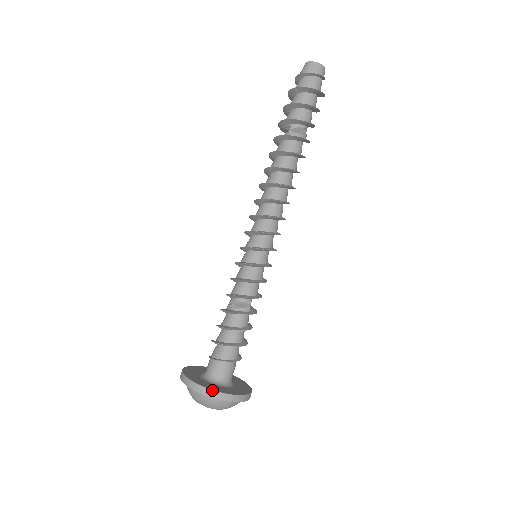
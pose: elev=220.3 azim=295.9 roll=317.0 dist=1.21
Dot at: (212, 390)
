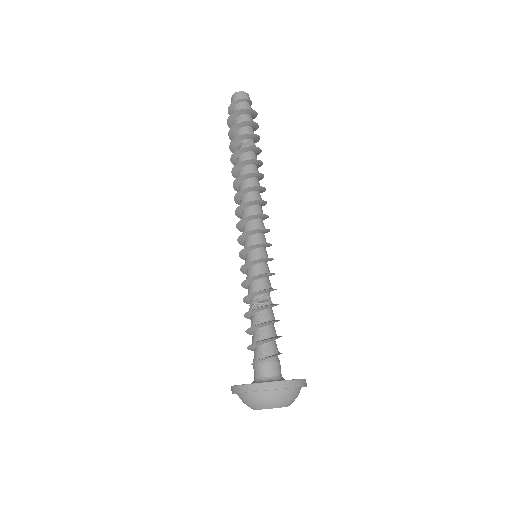
Dot at: (277, 381)
